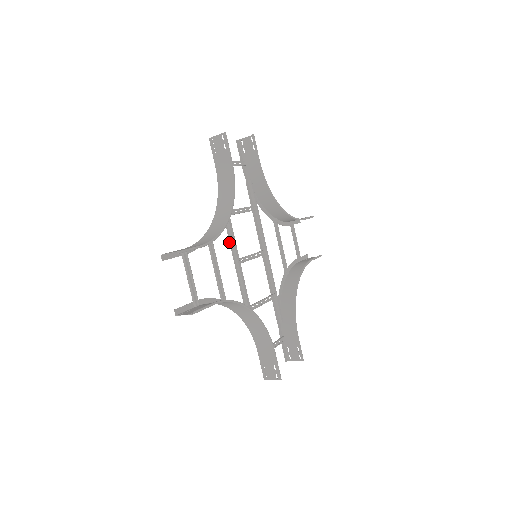
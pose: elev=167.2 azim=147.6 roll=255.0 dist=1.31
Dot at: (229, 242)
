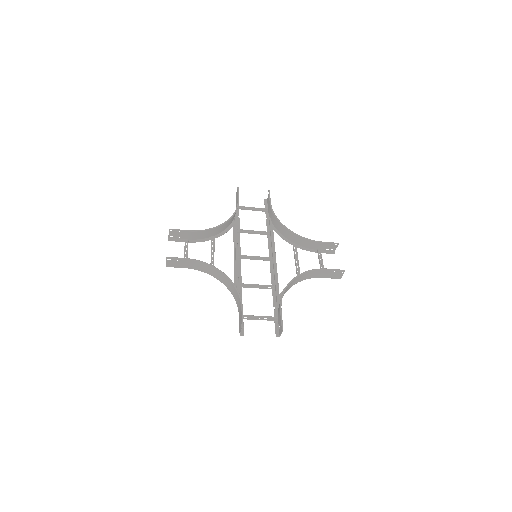
Dot at: occluded
